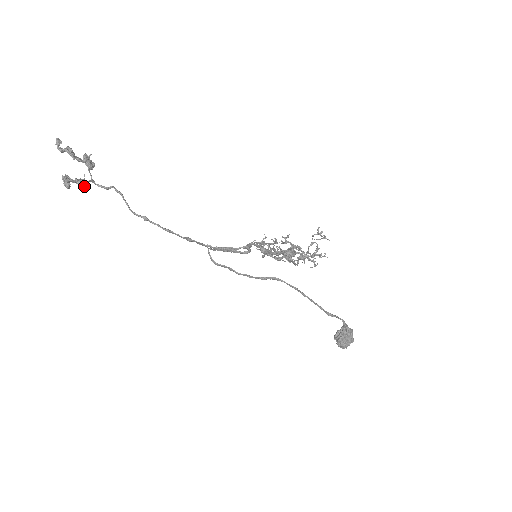
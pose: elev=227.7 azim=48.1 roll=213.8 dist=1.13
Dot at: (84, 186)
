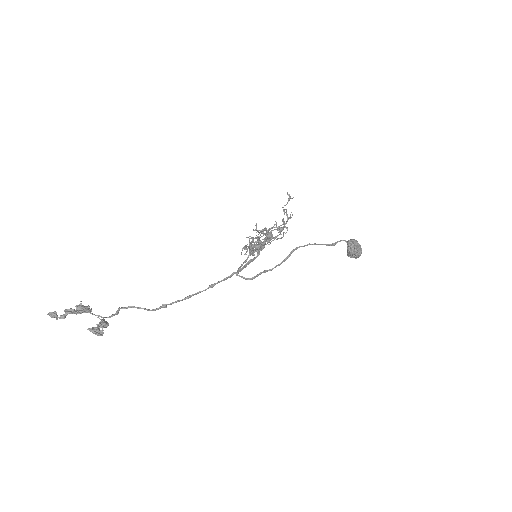
Dot at: (107, 324)
